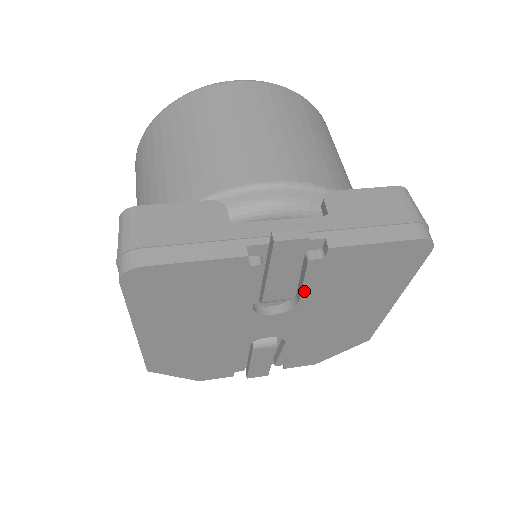
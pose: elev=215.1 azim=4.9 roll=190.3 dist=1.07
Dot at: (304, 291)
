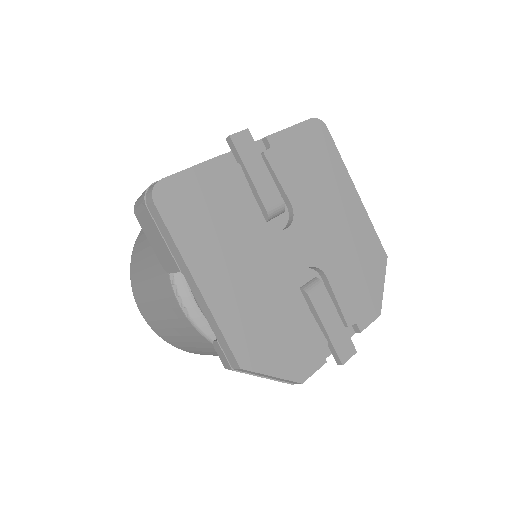
Dot at: (286, 190)
